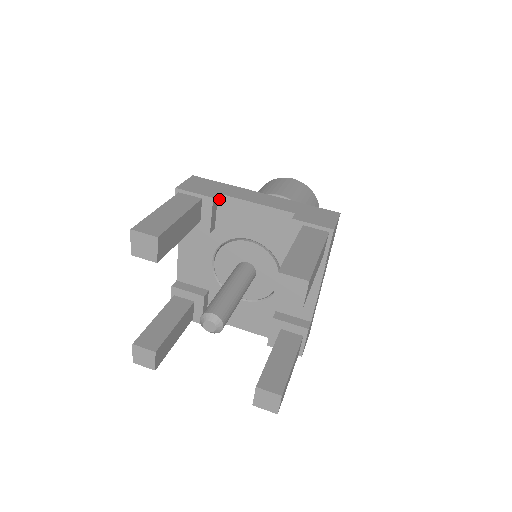
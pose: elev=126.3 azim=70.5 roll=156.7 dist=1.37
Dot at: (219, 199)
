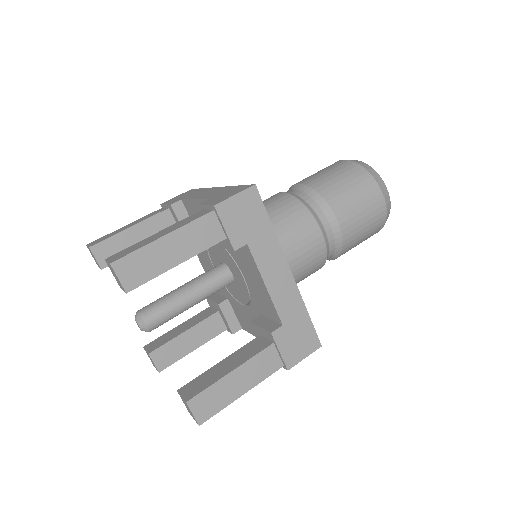
Dot at: (184, 204)
